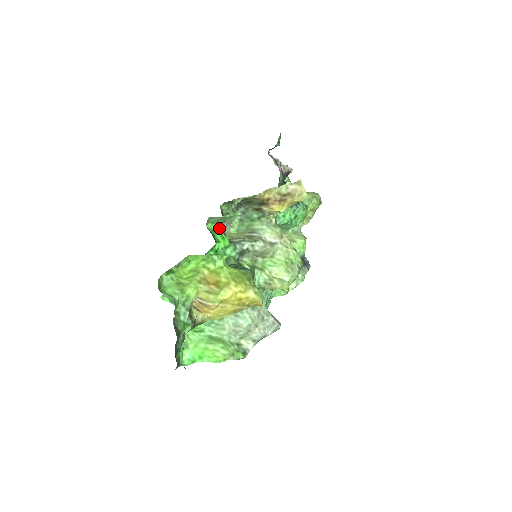
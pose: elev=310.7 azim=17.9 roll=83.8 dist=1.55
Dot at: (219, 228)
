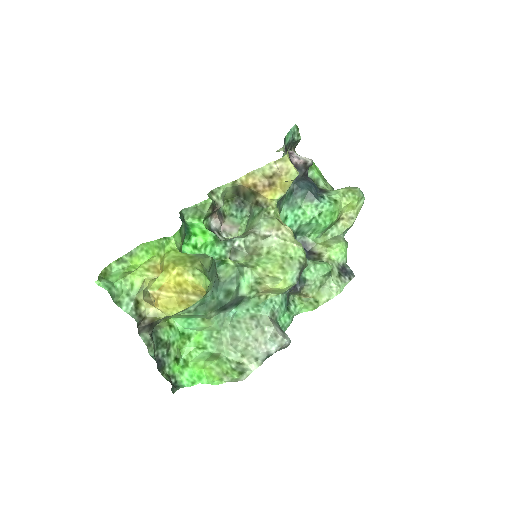
Dot at: (203, 223)
